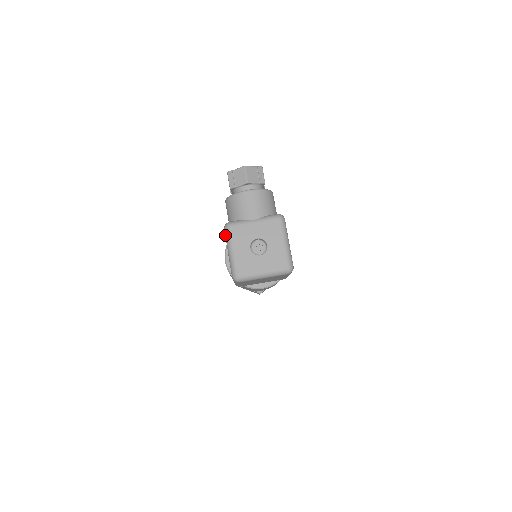
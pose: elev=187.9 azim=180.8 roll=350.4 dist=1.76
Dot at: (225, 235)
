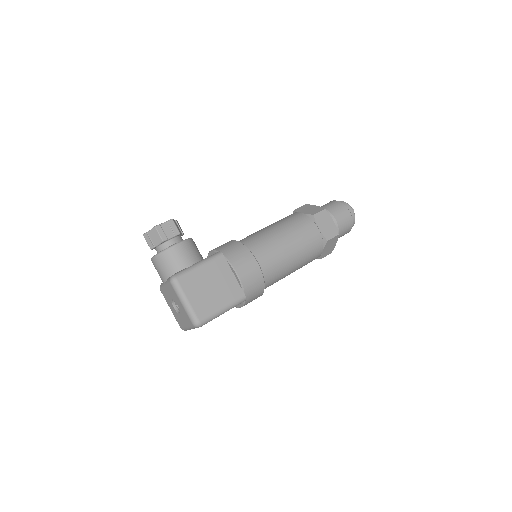
Dot at: occluded
